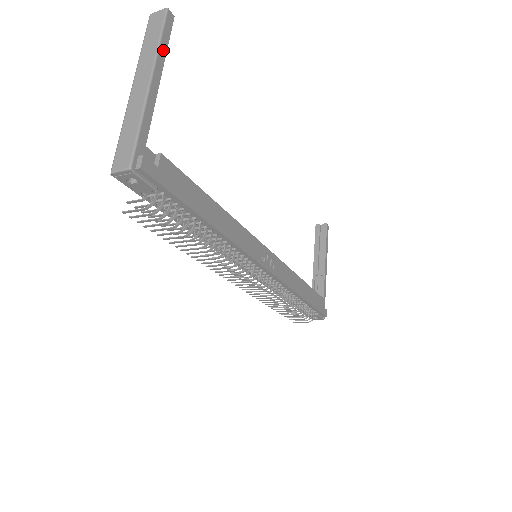
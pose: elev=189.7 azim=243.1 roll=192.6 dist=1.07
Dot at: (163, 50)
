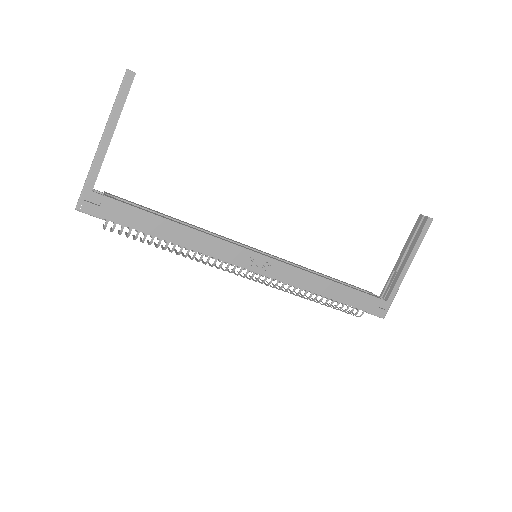
Dot at: (118, 110)
